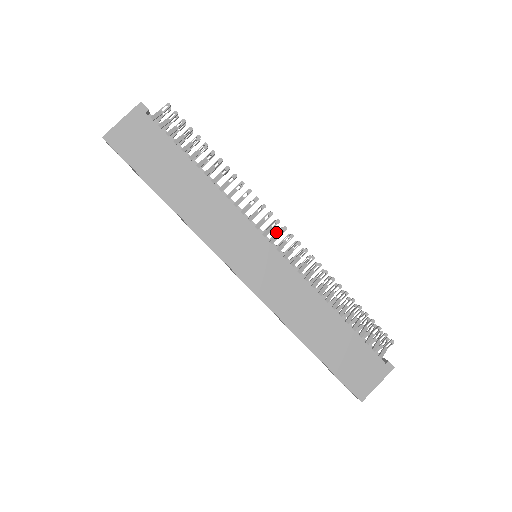
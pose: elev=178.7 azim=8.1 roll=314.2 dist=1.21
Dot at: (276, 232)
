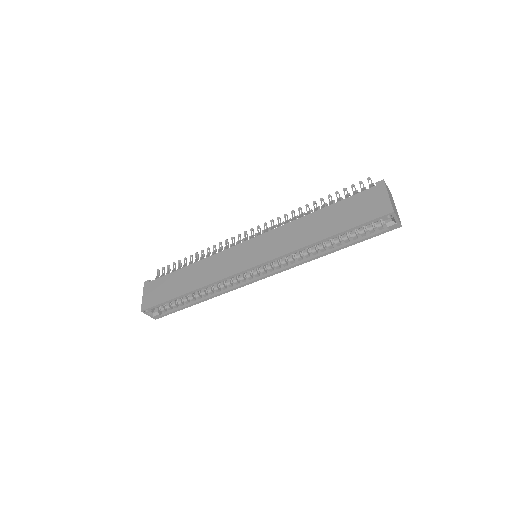
Dot at: occluded
